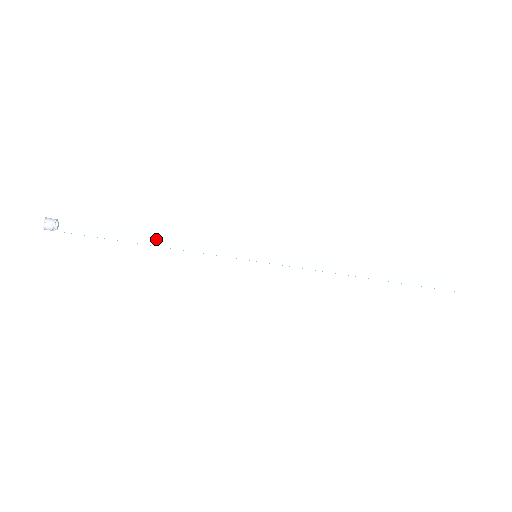
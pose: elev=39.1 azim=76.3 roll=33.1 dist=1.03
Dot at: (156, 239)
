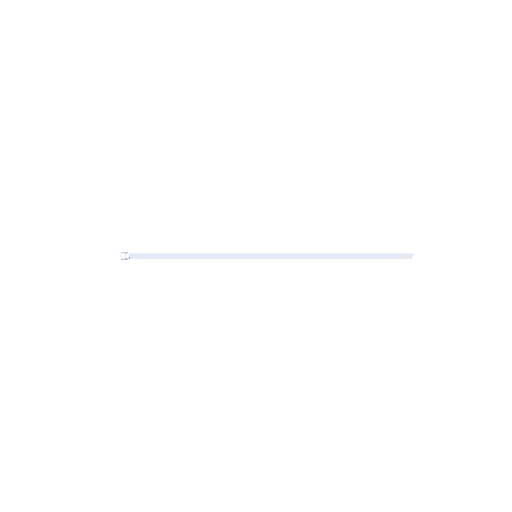
Dot at: (189, 255)
